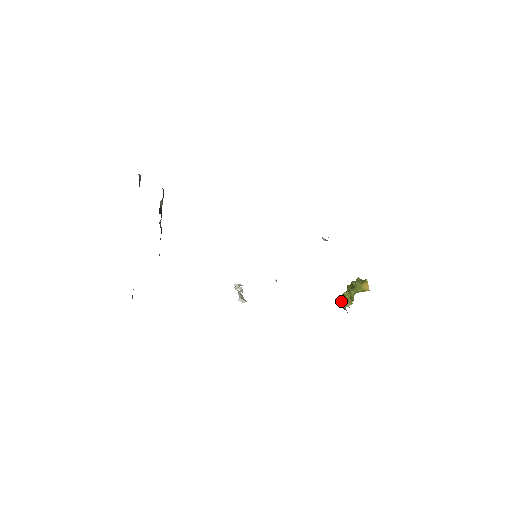
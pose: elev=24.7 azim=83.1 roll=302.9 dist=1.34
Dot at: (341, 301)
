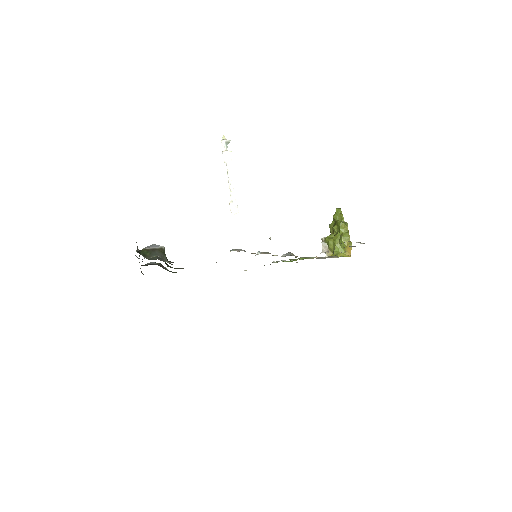
Dot at: occluded
